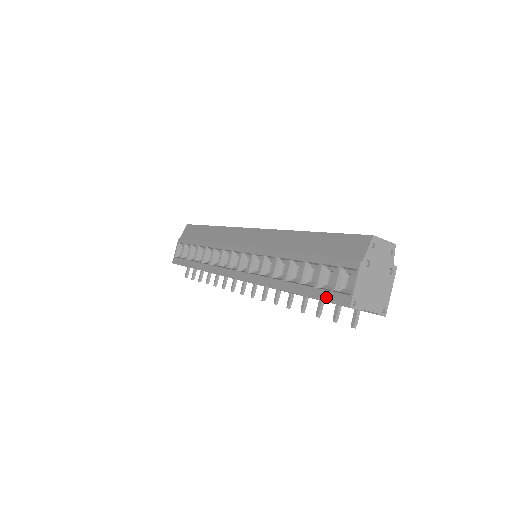
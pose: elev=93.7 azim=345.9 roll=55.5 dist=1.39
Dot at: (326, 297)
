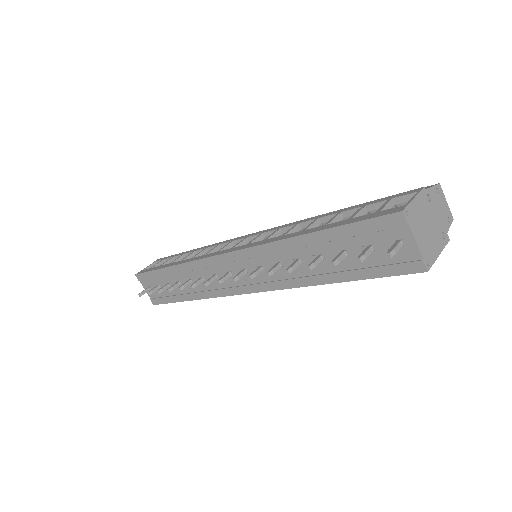
Dot at: (366, 217)
